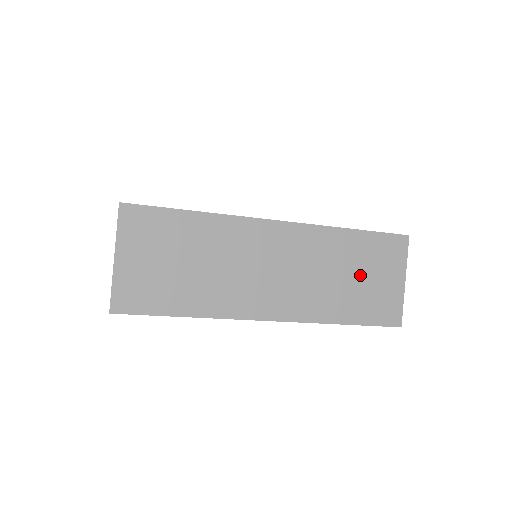
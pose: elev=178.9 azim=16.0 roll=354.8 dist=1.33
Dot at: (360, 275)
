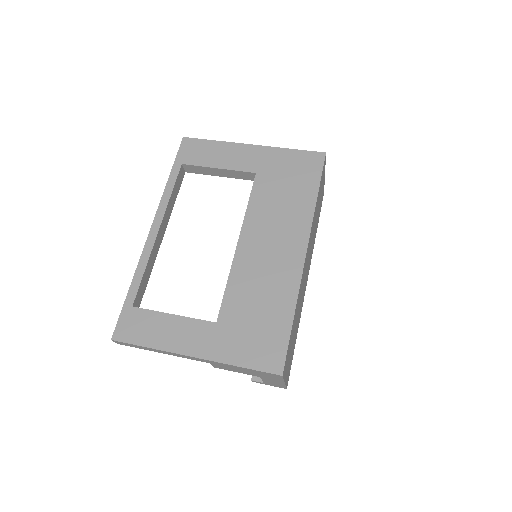
Dot at: occluded
